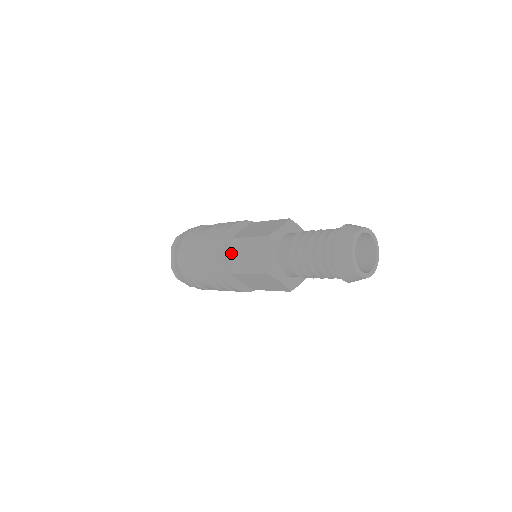
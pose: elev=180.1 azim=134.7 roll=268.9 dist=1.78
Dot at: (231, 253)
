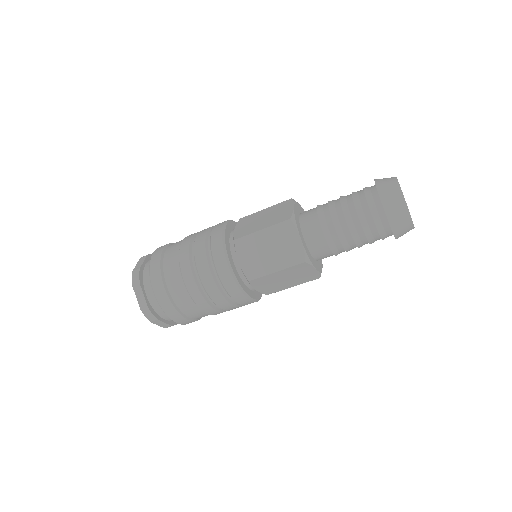
Dot at: (238, 258)
